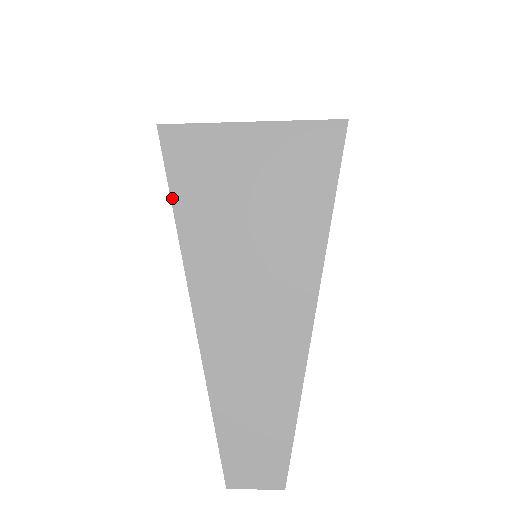
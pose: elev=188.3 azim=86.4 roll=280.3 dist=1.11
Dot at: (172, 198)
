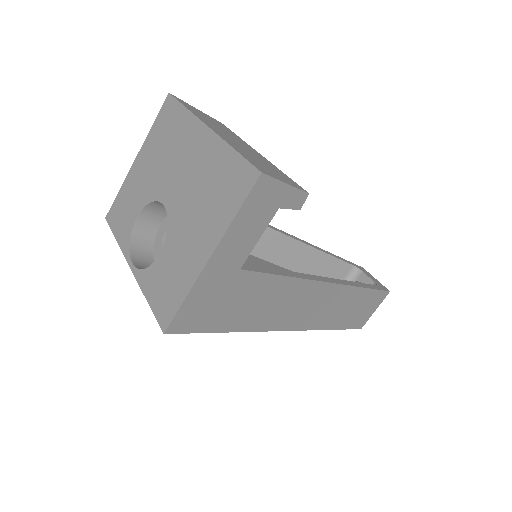
Dot at: occluded
